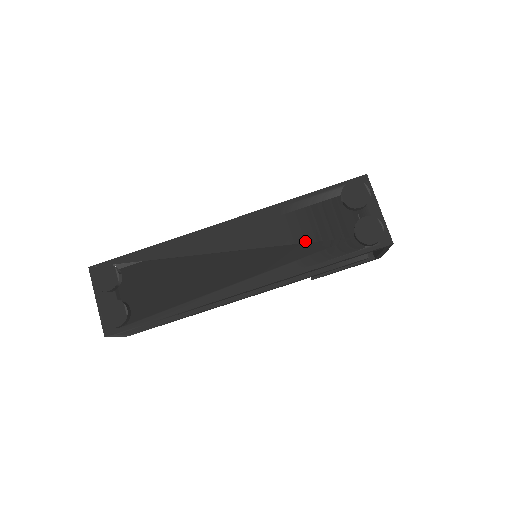
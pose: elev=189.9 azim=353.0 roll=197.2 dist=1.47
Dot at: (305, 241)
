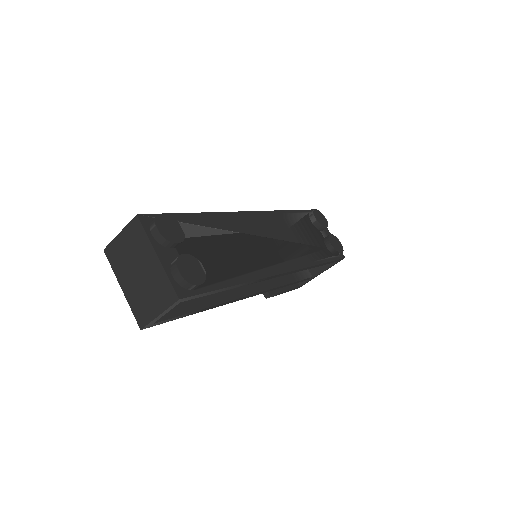
Dot at: (304, 243)
